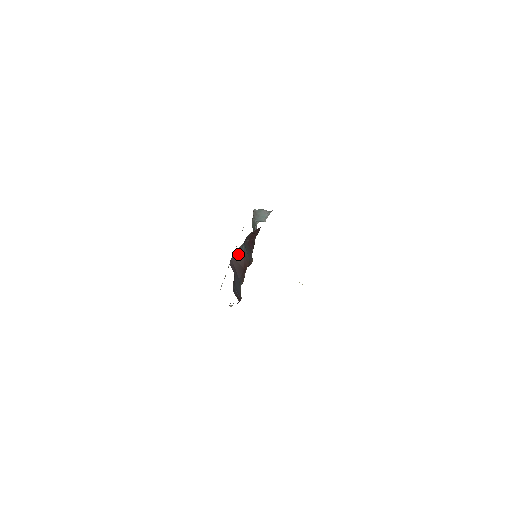
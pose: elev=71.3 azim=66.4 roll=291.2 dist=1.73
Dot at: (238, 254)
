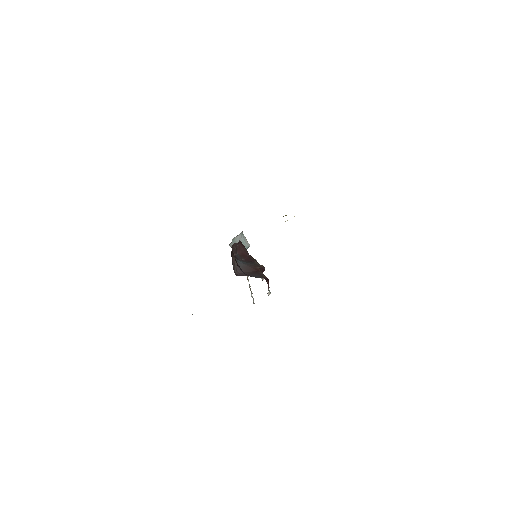
Dot at: occluded
